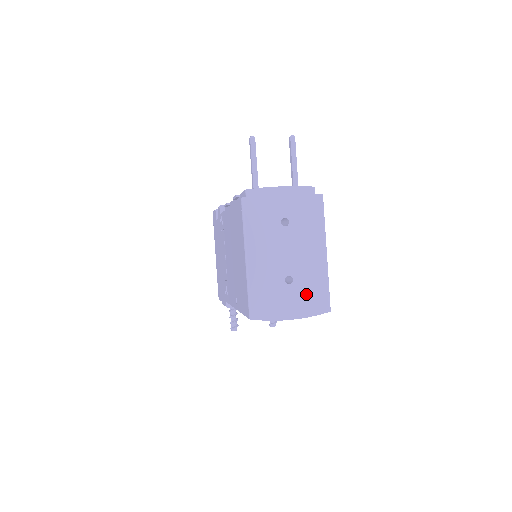
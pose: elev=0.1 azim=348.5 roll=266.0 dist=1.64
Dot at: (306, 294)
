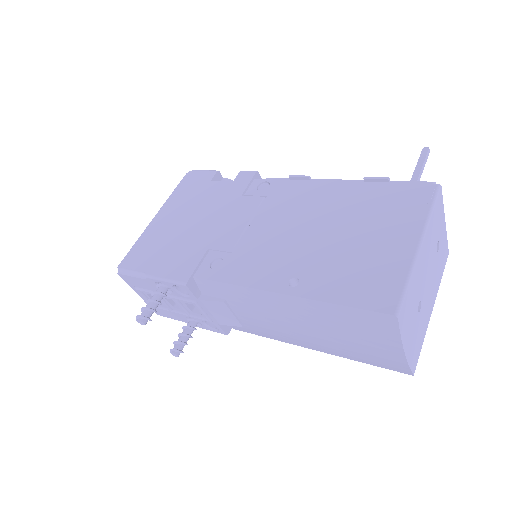
Dot at: (417, 336)
